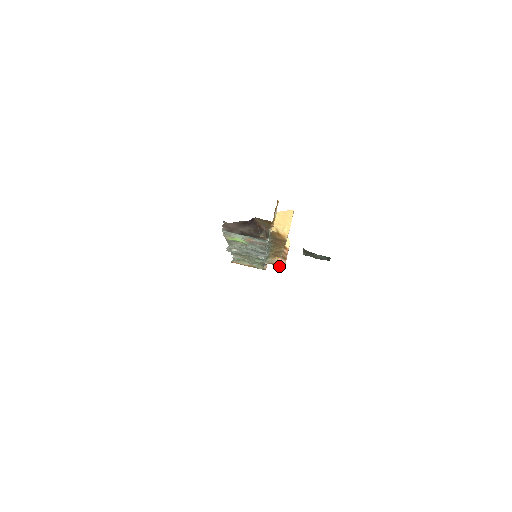
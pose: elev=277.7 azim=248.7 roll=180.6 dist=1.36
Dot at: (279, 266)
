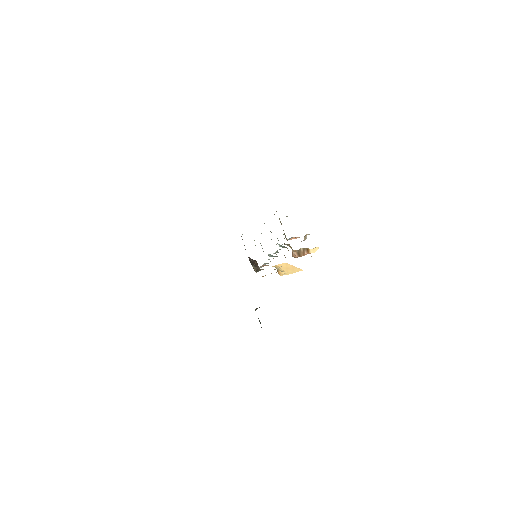
Dot at: occluded
